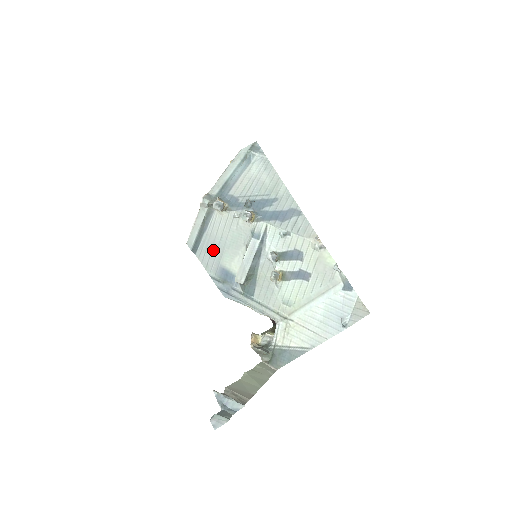
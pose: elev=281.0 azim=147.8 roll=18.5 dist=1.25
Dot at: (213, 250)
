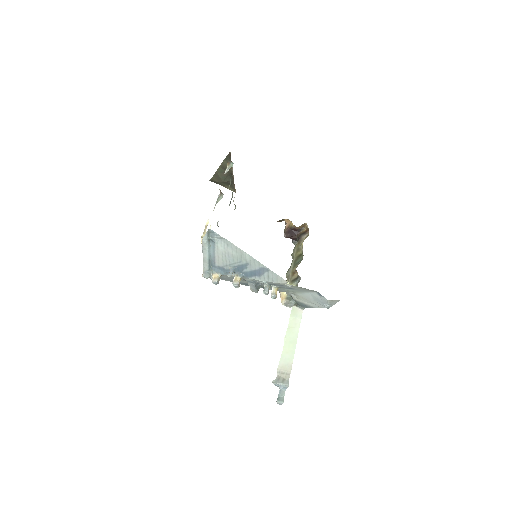
Dot at: occluded
